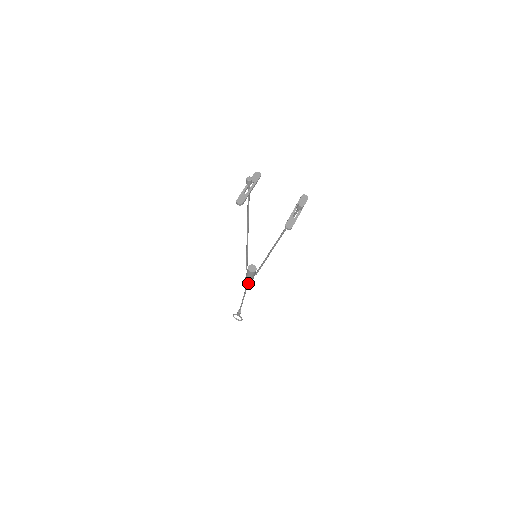
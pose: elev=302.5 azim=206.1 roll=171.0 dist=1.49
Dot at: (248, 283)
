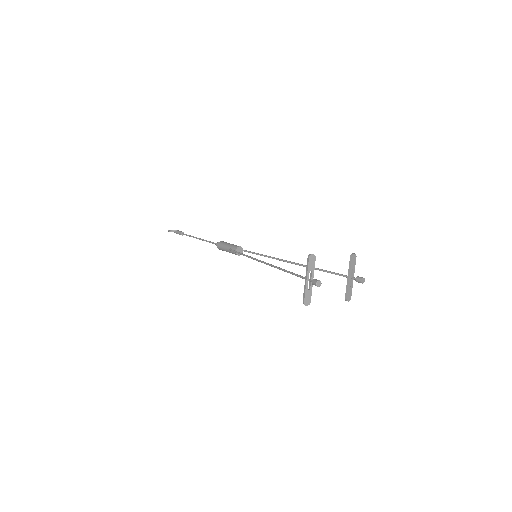
Dot at: occluded
